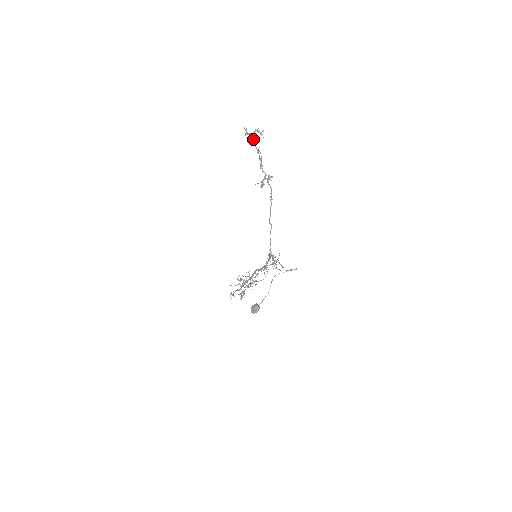
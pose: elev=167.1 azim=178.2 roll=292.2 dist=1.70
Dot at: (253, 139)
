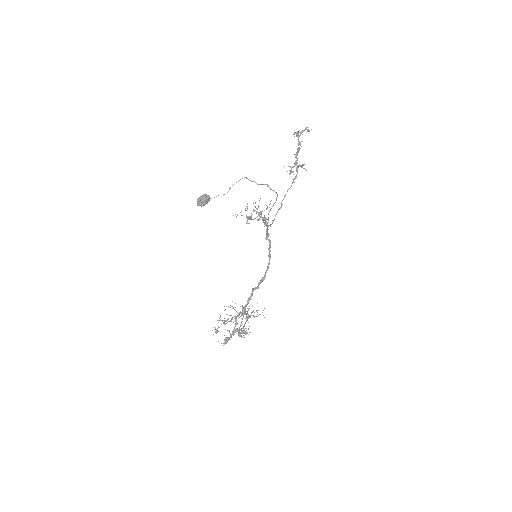
Dot at: (299, 135)
